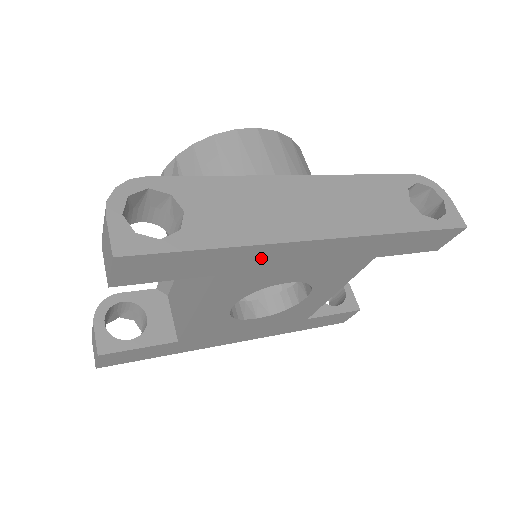
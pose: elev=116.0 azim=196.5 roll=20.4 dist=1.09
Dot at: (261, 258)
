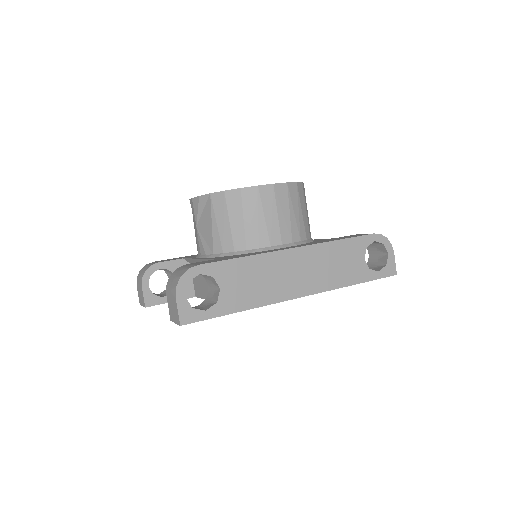
Dot at: occluded
